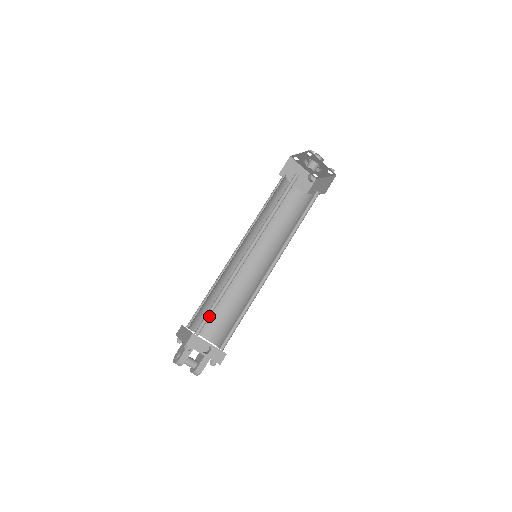
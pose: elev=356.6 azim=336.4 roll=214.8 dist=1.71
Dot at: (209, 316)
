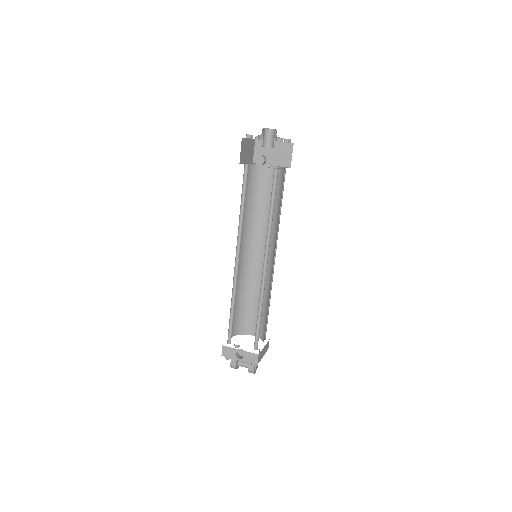
Dot at: (232, 326)
